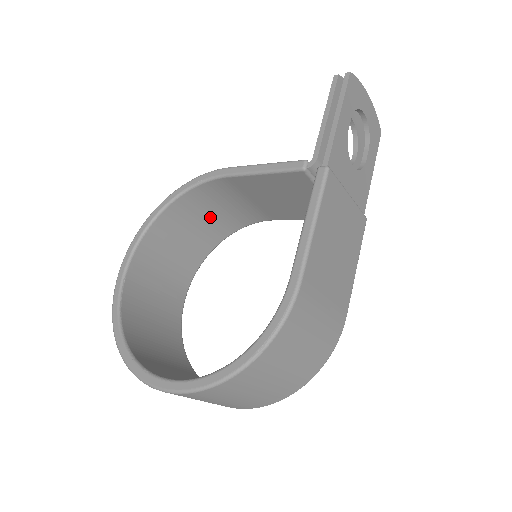
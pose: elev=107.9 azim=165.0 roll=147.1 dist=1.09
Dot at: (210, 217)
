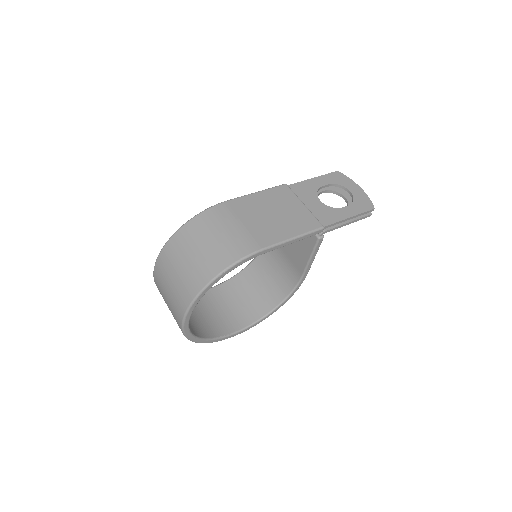
Dot at: (271, 279)
